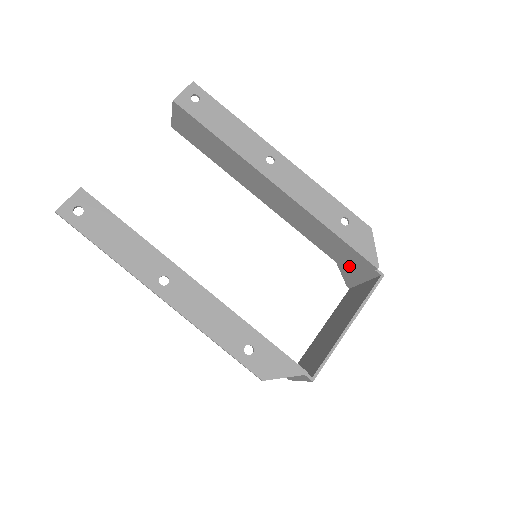
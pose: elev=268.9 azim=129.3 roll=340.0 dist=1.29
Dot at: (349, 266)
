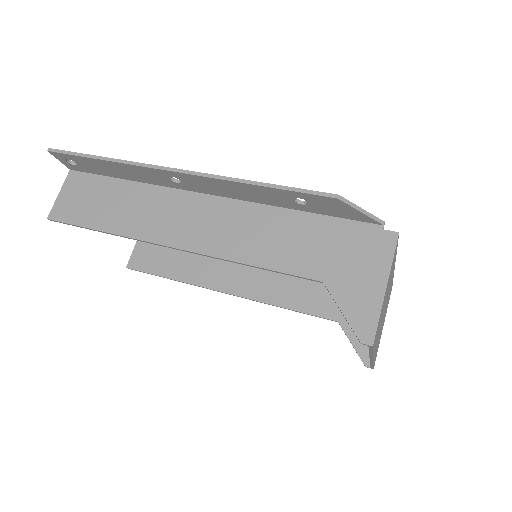
Dot at: occluded
